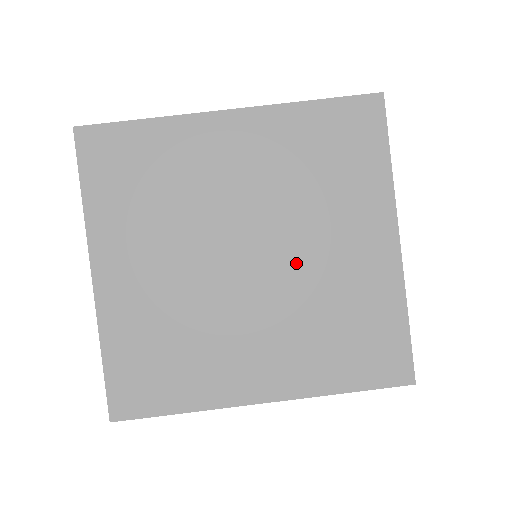
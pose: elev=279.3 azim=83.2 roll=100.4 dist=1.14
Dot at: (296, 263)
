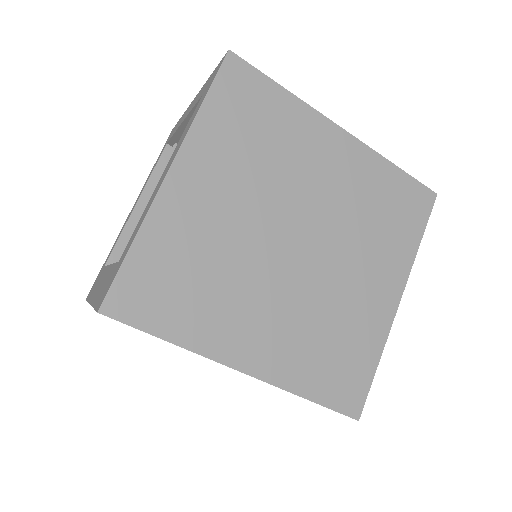
Dot at: (328, 272)
